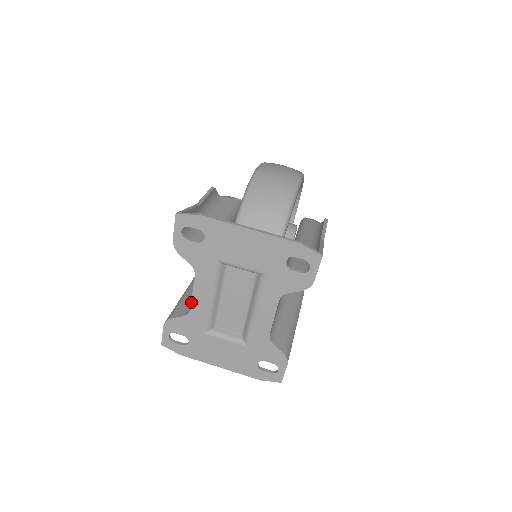
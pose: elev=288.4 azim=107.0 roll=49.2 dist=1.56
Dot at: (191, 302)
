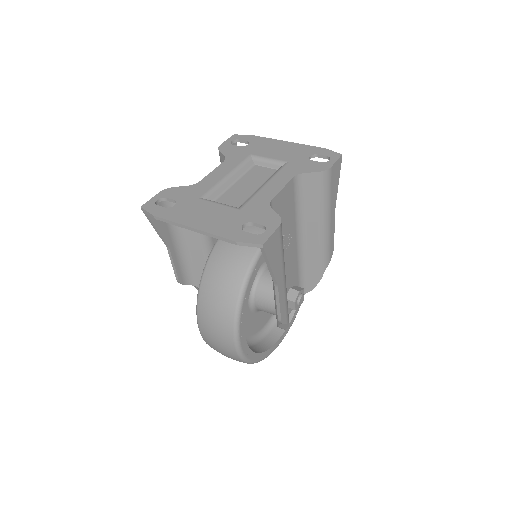
Dot at: (205, 177)
